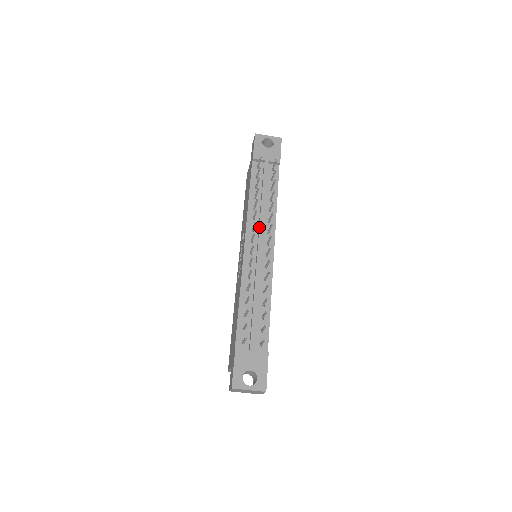
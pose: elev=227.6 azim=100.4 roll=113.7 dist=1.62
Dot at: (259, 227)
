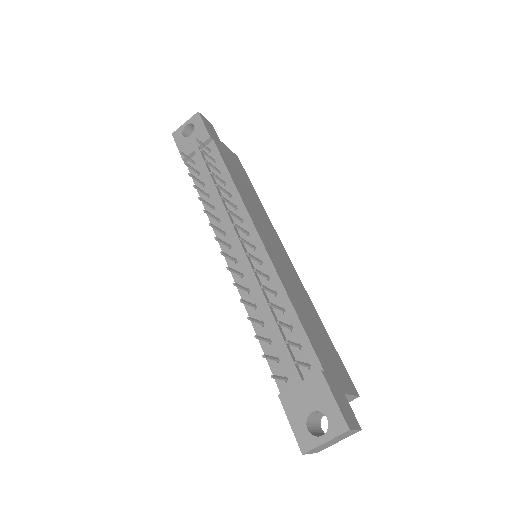
Dot at: (226, 225)
